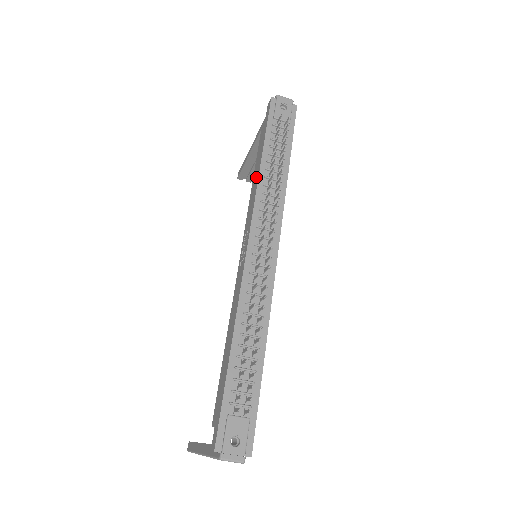
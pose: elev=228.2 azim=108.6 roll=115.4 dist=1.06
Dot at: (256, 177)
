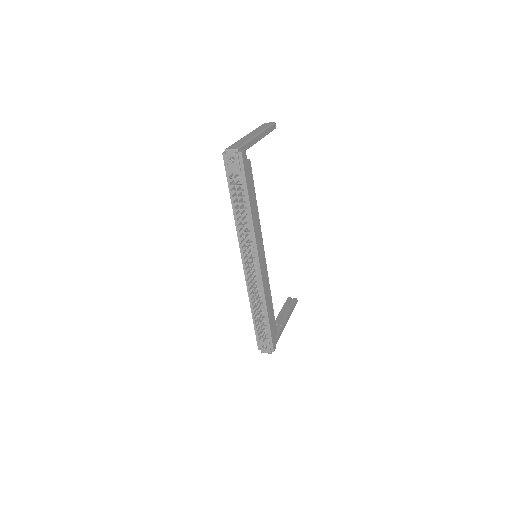
Dot at: occluded
